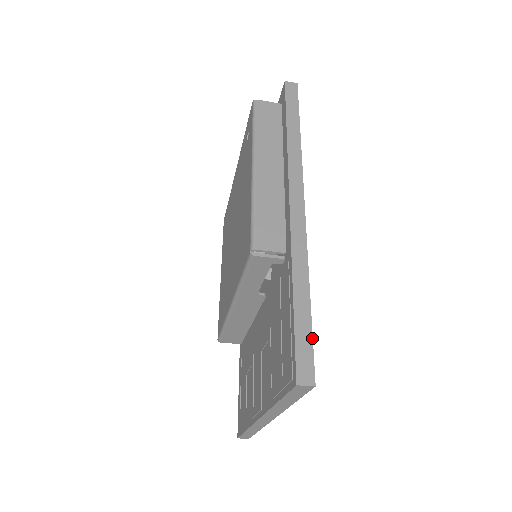
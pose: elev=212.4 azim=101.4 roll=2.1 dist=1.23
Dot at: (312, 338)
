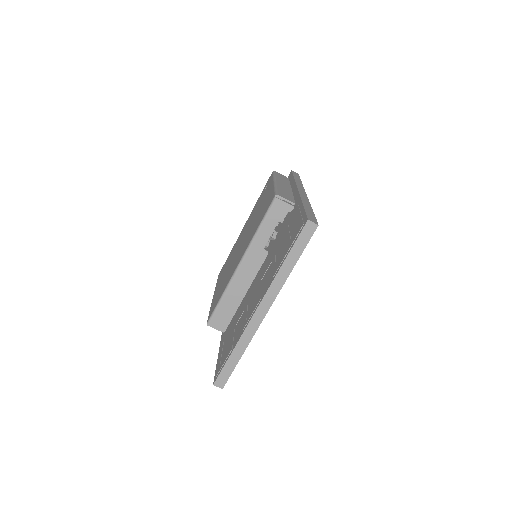
Dot at: occluded
